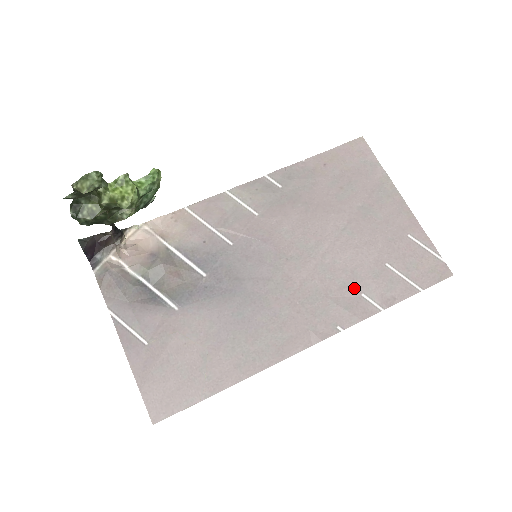
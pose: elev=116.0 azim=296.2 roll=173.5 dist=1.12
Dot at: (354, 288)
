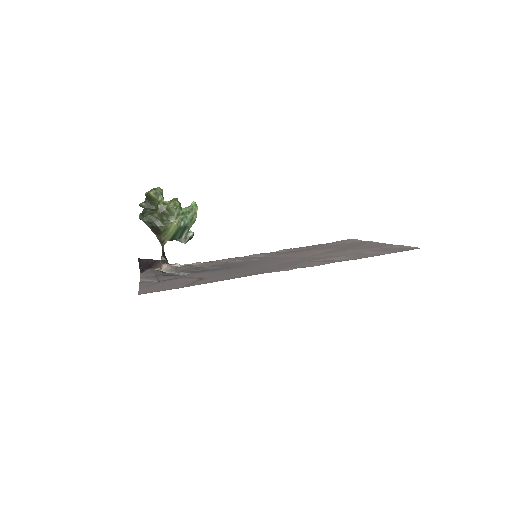
Dot at: (332, 258)
